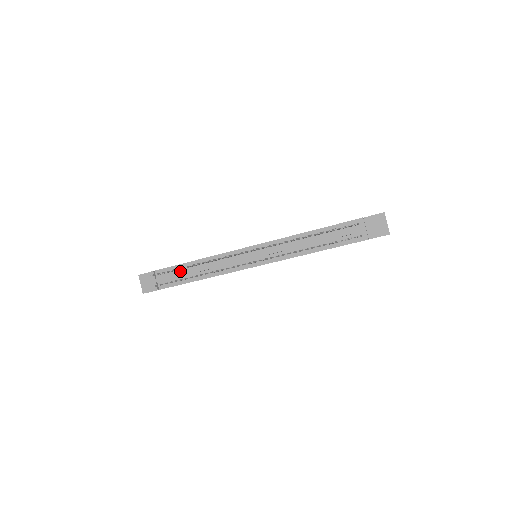
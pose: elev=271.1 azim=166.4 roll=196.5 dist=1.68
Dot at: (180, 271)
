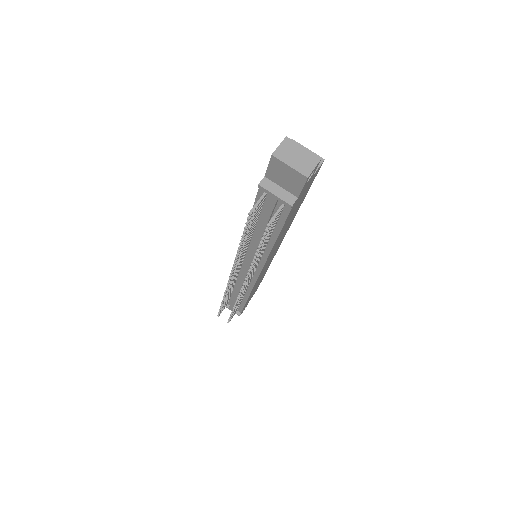
Dot at: (232, 296)
